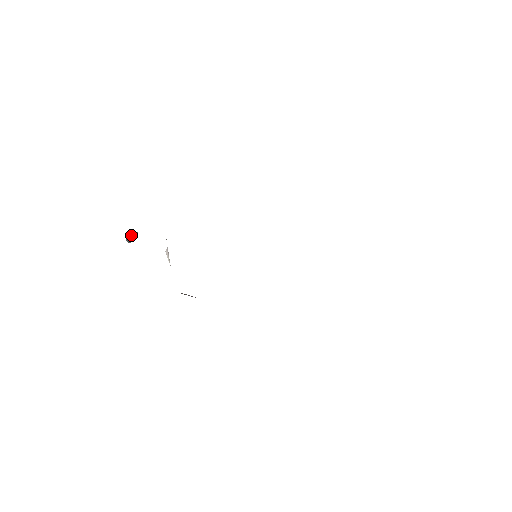
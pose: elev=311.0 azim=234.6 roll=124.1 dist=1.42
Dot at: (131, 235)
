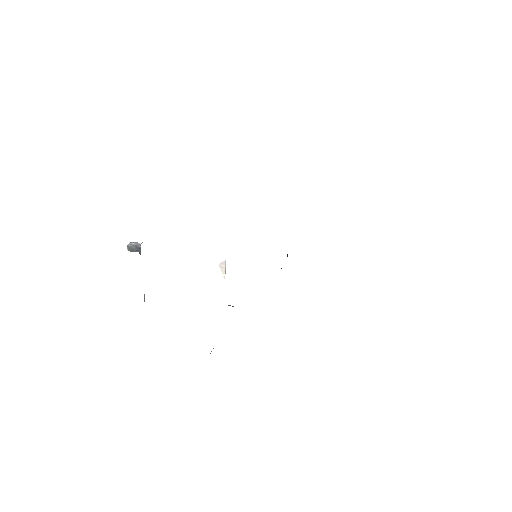
Dot at: (139, 243)
